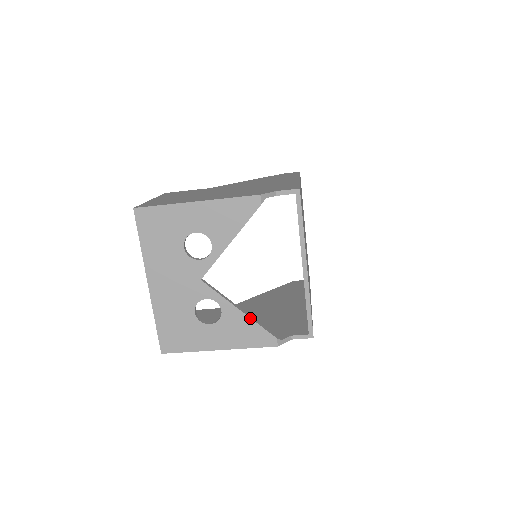
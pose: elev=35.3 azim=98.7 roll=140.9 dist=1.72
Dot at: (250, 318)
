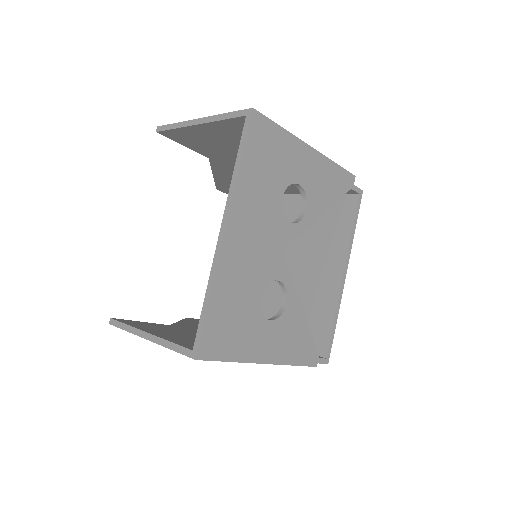
Dot at: occluded
